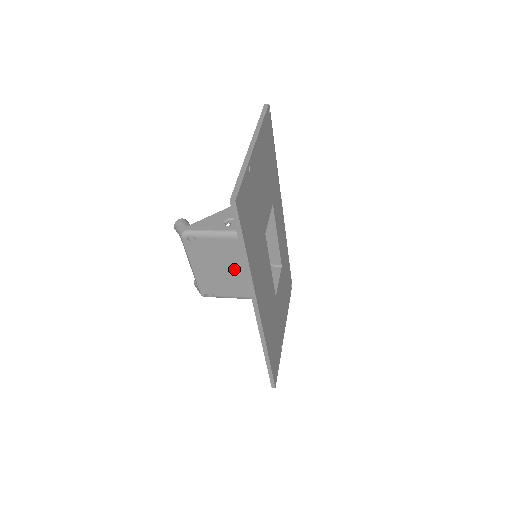
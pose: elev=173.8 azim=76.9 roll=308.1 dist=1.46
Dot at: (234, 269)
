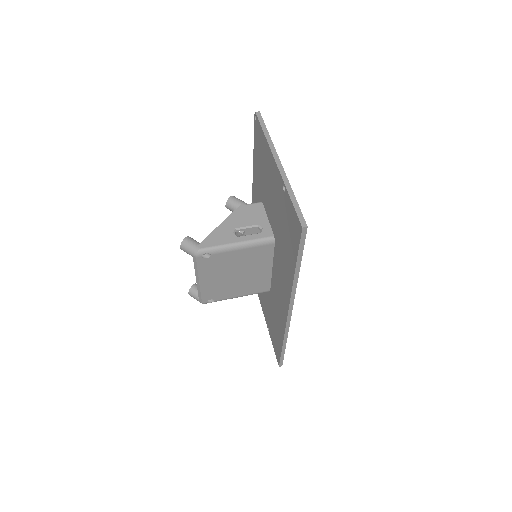
Dot at: (242, 274)
